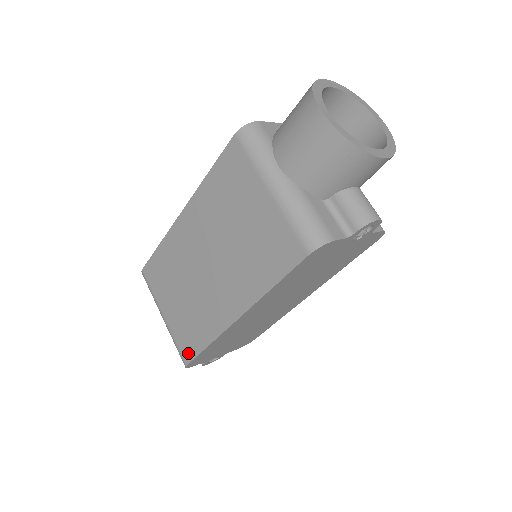
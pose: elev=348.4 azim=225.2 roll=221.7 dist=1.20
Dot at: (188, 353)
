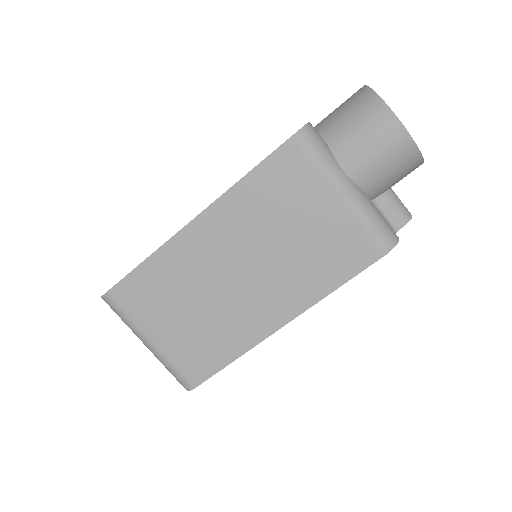
Dot at: (198, 375)
